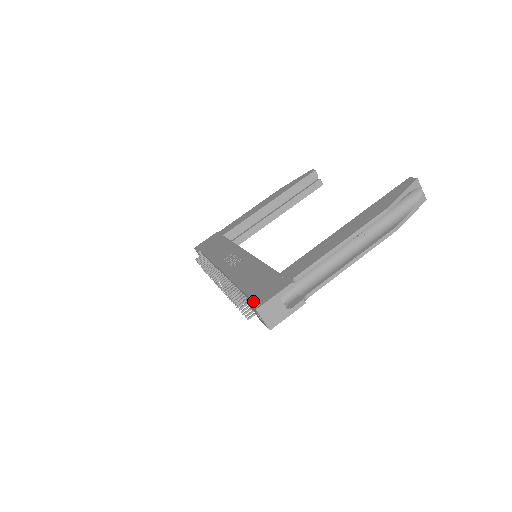
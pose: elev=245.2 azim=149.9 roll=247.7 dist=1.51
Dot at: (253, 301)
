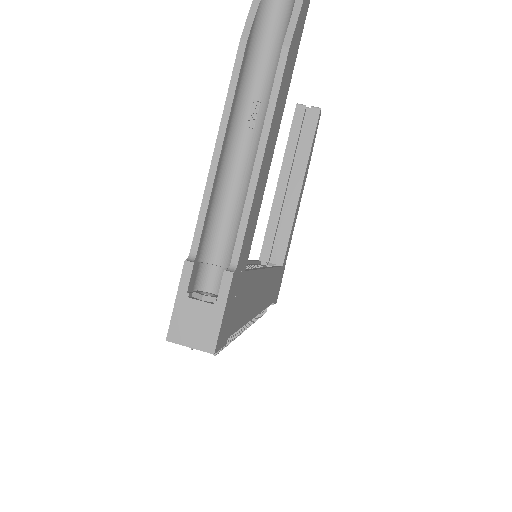
Dot at: occluded
